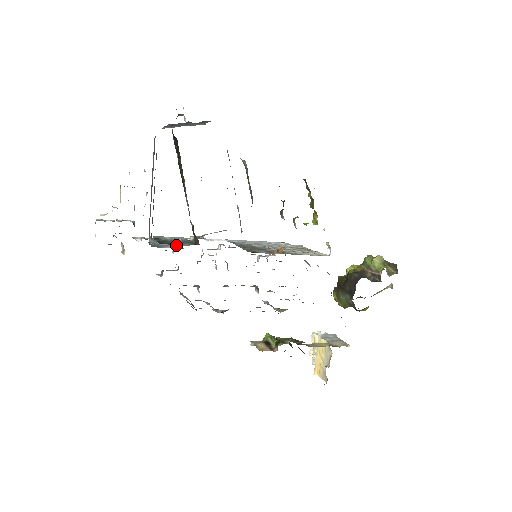
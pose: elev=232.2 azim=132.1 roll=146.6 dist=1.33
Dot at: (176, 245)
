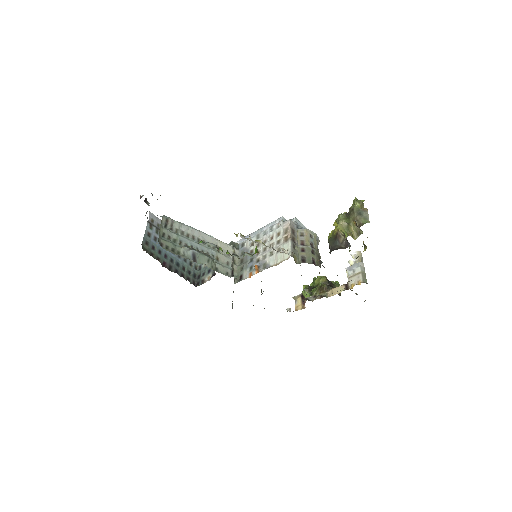
Dot at: occluded
